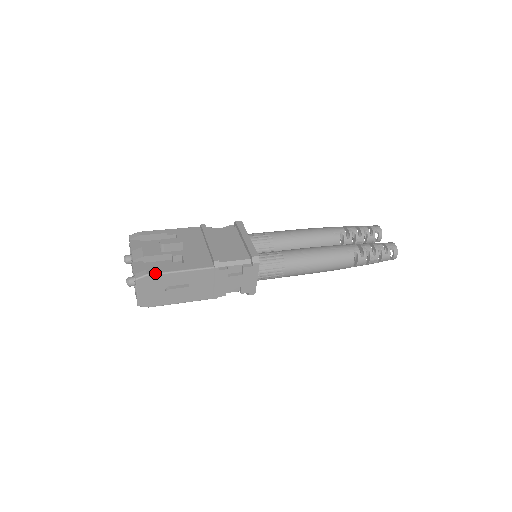
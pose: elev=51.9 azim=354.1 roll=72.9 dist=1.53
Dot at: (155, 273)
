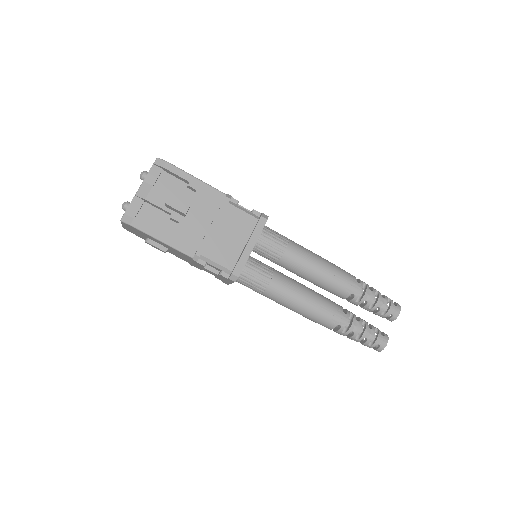
Dot at: (138, 228)
